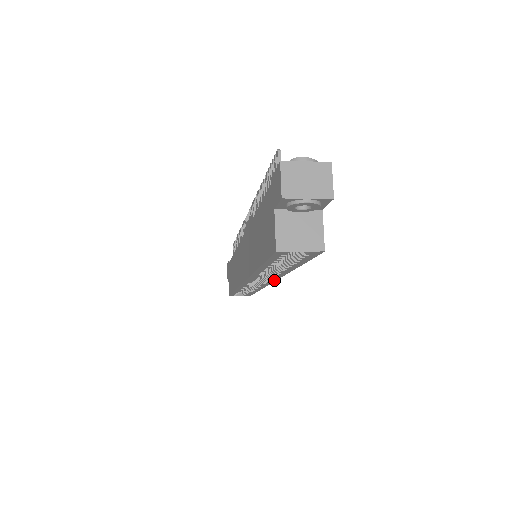
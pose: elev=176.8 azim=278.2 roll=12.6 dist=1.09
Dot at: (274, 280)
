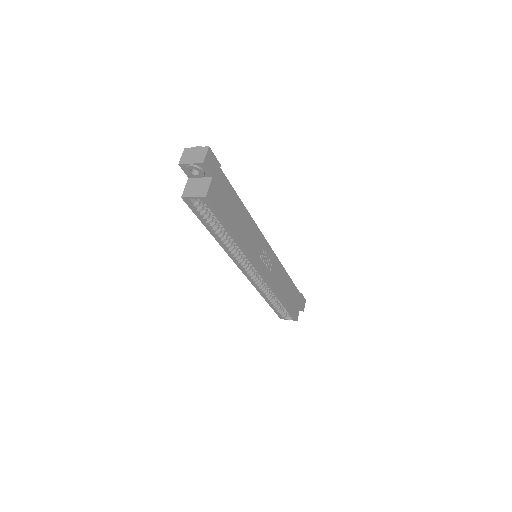
Dot at: (257, 268)
